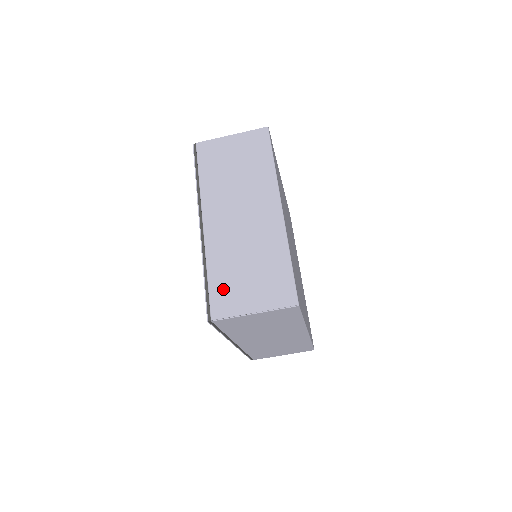
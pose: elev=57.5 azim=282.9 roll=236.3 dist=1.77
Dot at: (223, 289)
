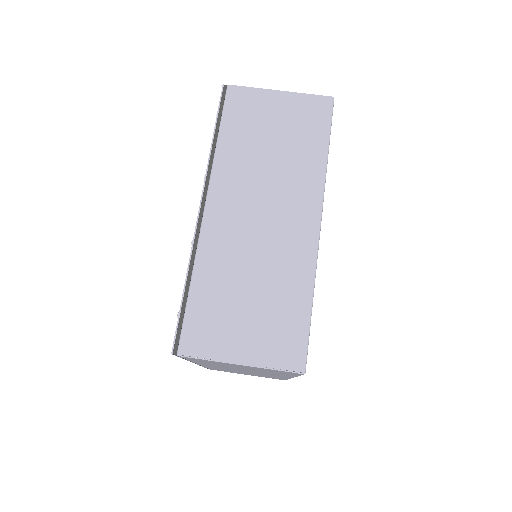
Dot at: (207, 314)
